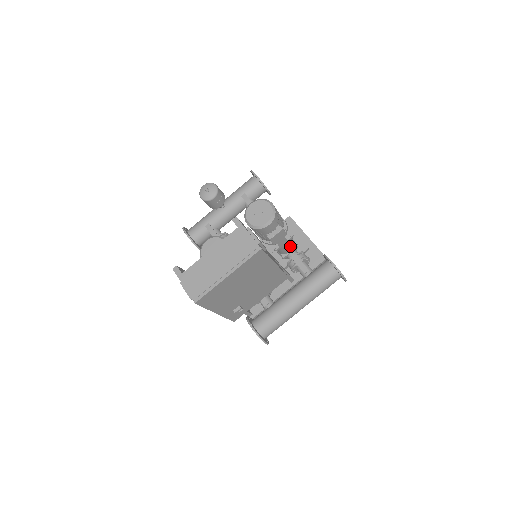
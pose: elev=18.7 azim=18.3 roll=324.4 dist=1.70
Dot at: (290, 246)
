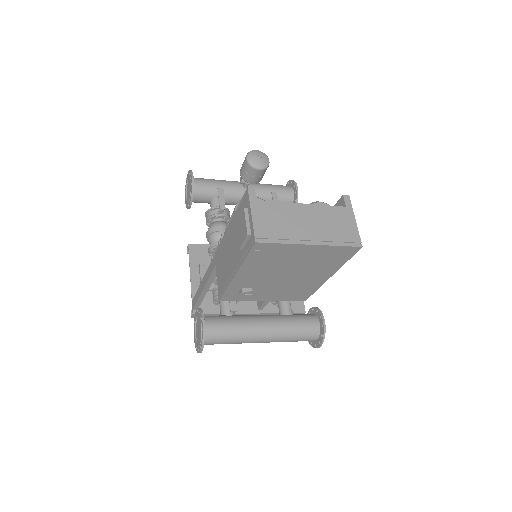
Dot at: occluded
